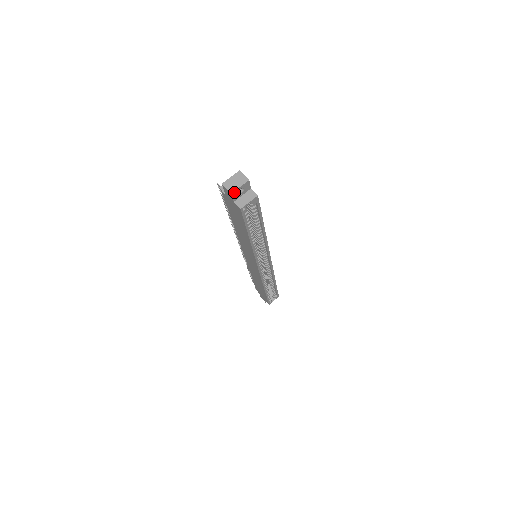
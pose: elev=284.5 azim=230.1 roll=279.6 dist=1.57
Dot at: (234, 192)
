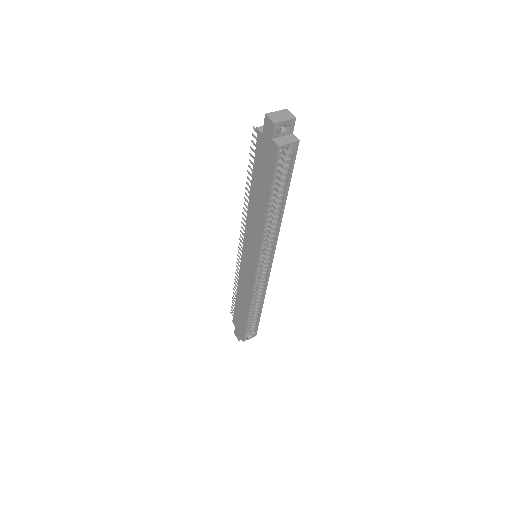
Dot at: (277, 124)
